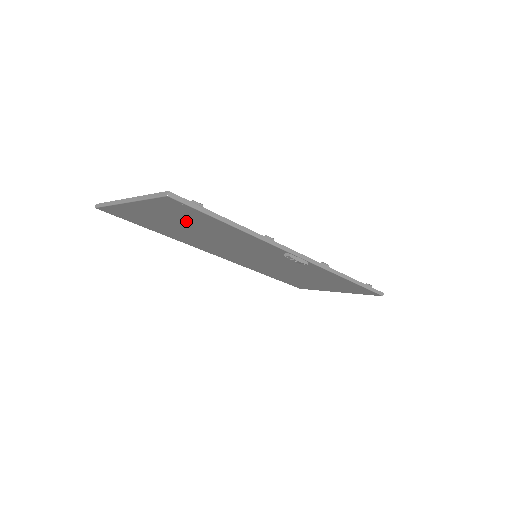
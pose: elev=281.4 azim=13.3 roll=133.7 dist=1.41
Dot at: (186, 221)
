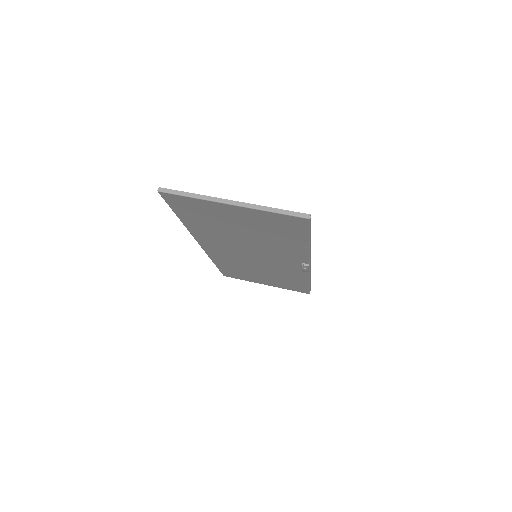
Dot at: (263, 229)
